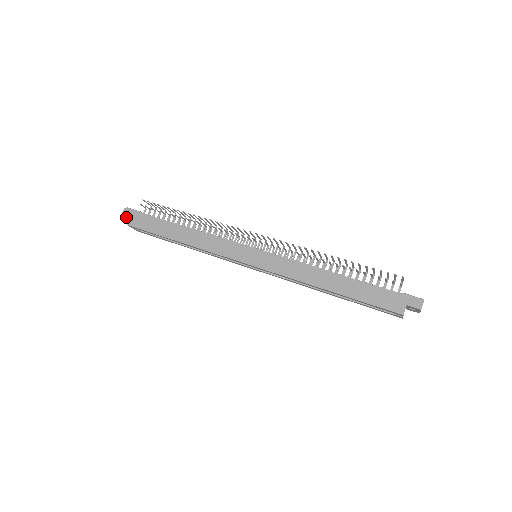
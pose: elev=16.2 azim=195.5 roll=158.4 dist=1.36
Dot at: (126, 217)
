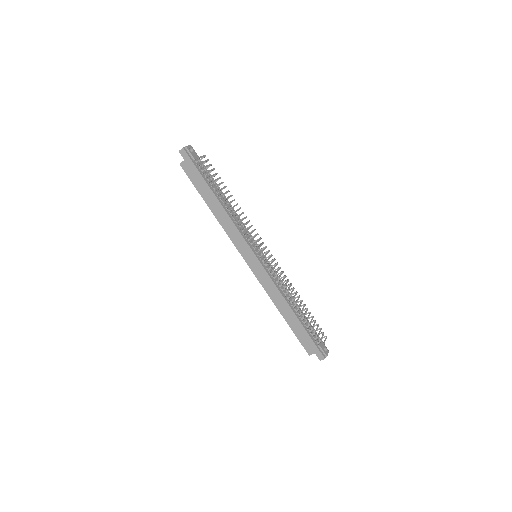
Dot at: occluded
